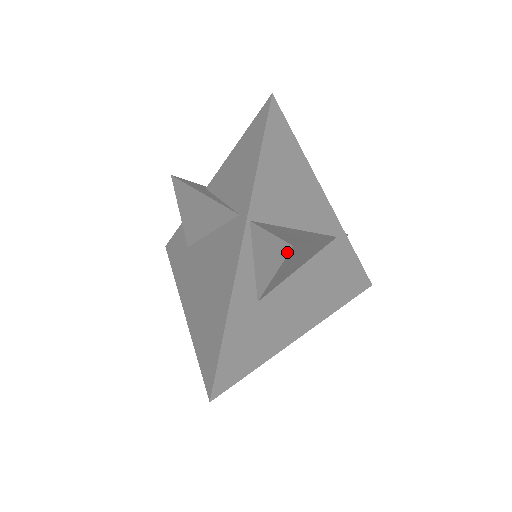
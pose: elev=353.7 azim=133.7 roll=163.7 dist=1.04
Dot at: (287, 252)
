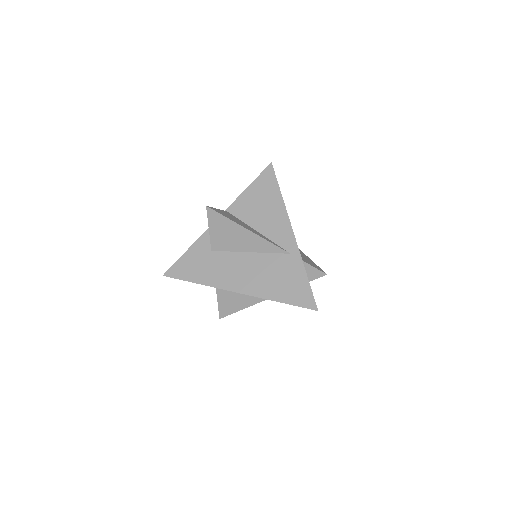
Dot at: (207, 211)
